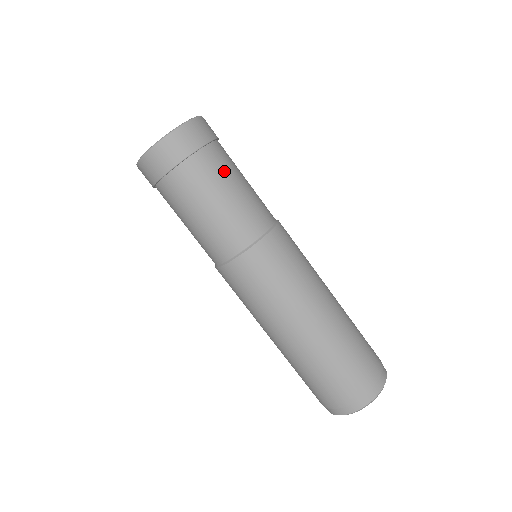
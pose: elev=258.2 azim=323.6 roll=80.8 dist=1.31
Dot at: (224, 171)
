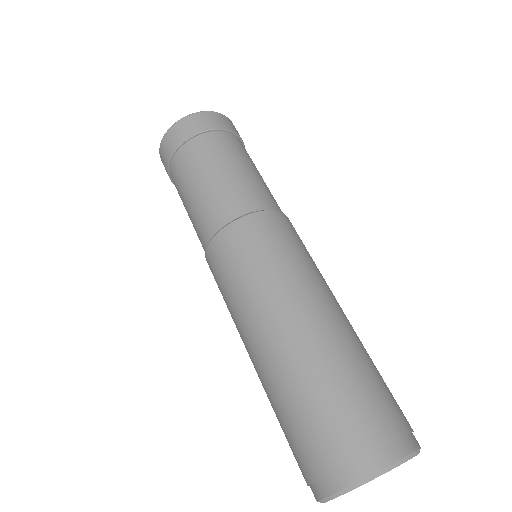
Dot at: (213, 156)
